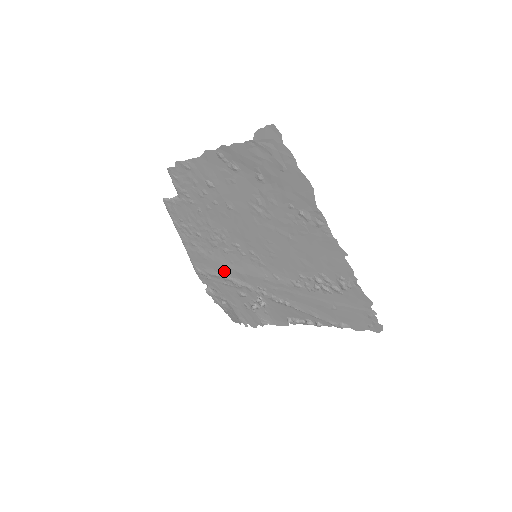
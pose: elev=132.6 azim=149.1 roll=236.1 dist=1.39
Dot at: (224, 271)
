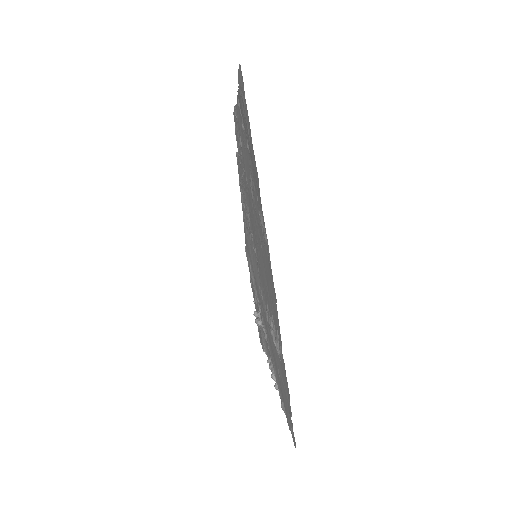
Dot at: occluded
